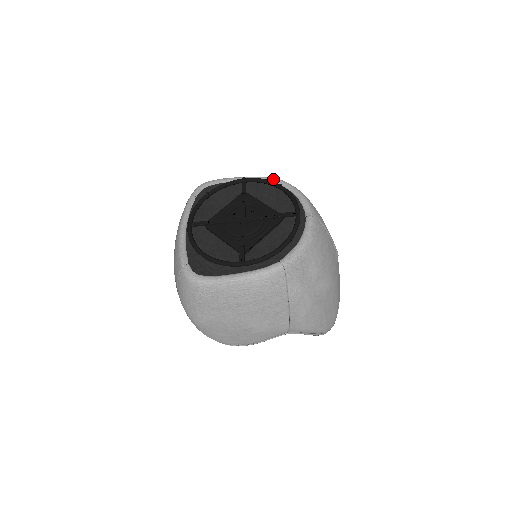
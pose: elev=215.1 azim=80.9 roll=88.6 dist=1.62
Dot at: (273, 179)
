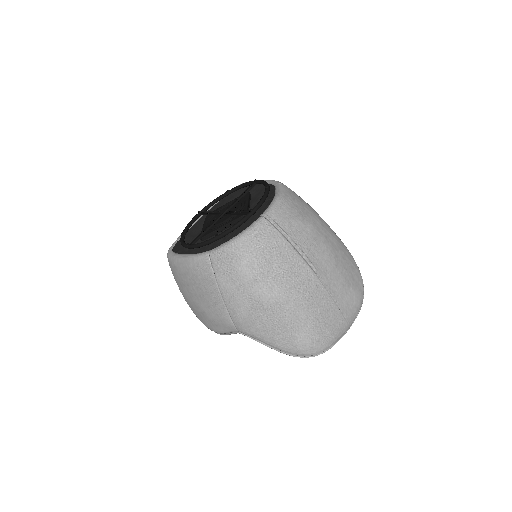
Dot at: (276, 182)
